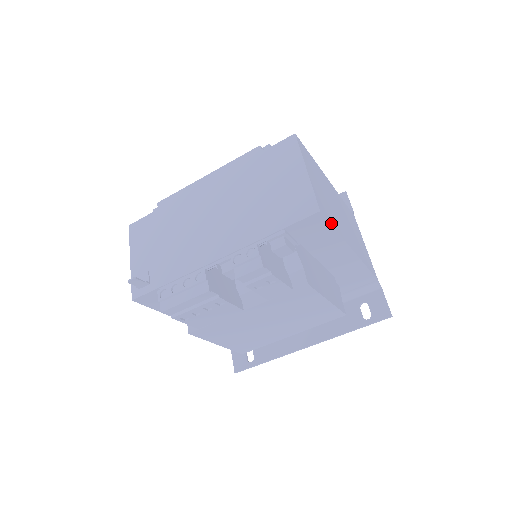
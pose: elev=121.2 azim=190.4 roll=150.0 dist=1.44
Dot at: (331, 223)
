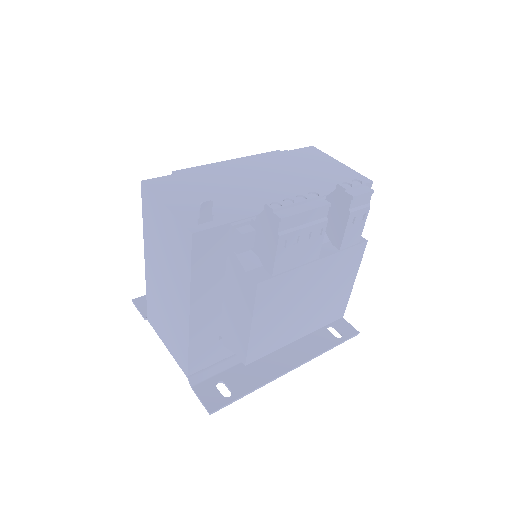
Dot at: occluded
